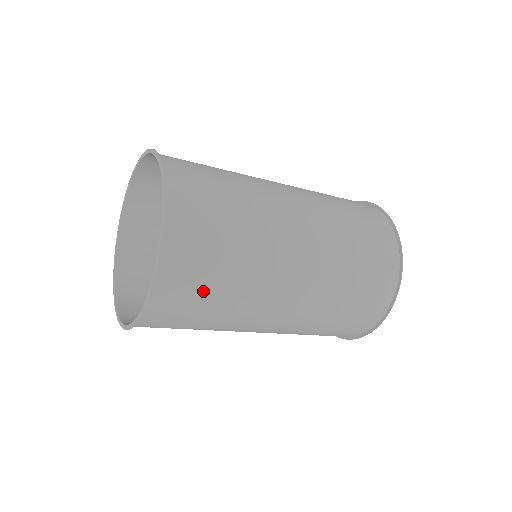
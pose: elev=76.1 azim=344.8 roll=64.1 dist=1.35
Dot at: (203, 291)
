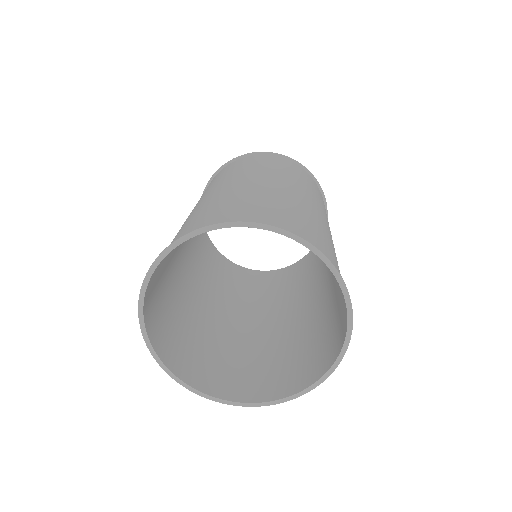
Dot at: (315, 349)
